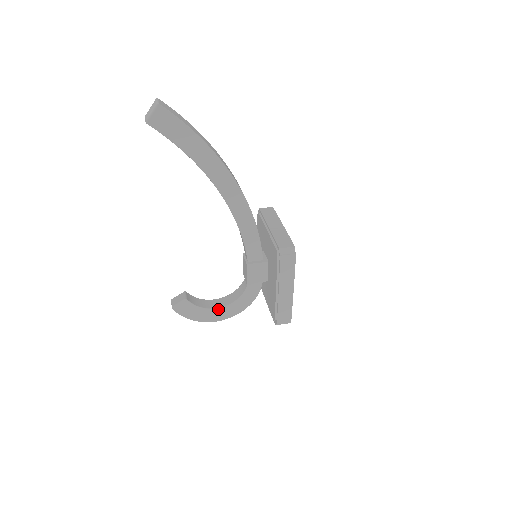
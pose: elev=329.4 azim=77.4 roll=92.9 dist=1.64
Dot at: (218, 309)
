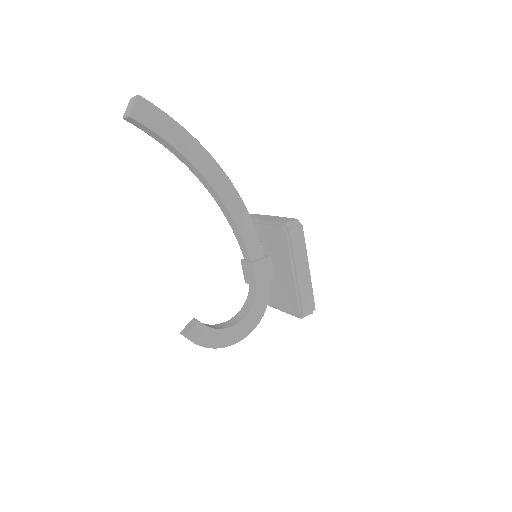
Dot at: (234, 327)
